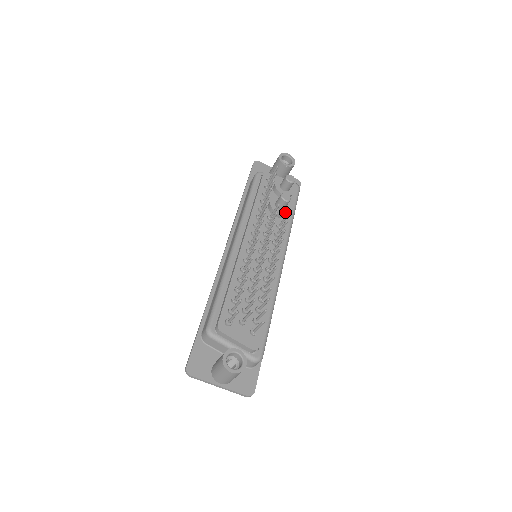
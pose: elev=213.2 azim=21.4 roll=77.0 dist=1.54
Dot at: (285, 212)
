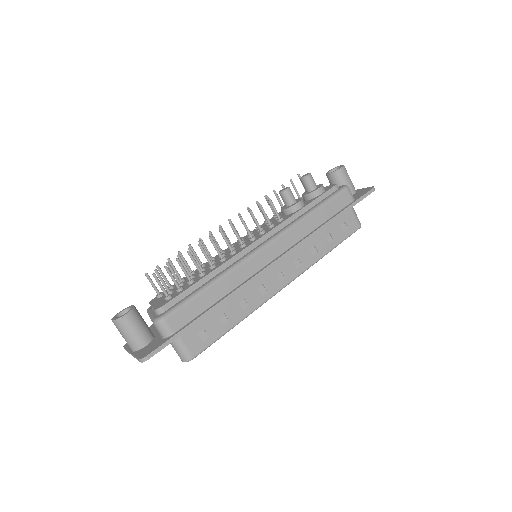
Dot at: (291, 206)
